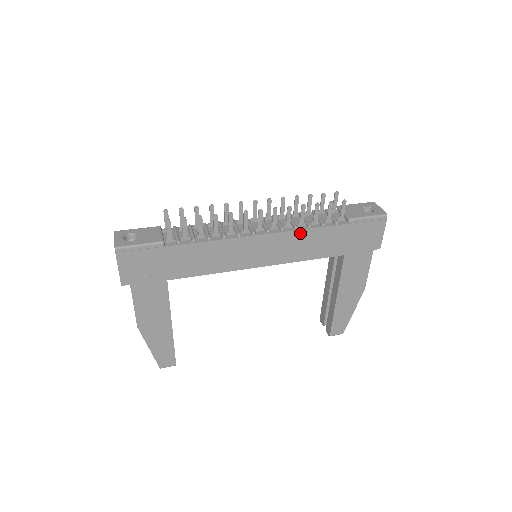
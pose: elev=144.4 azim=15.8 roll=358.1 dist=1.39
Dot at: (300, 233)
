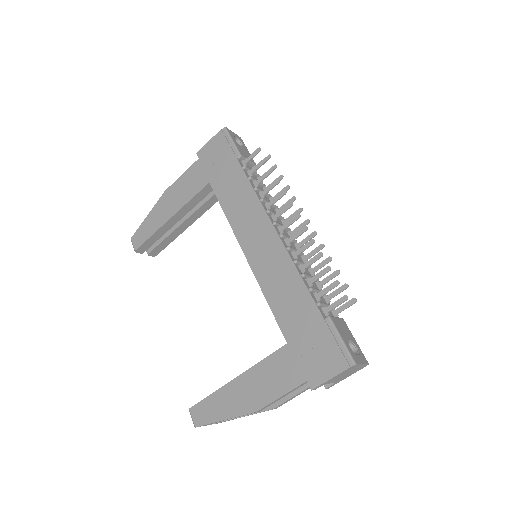
Dot at: (292, 268)
